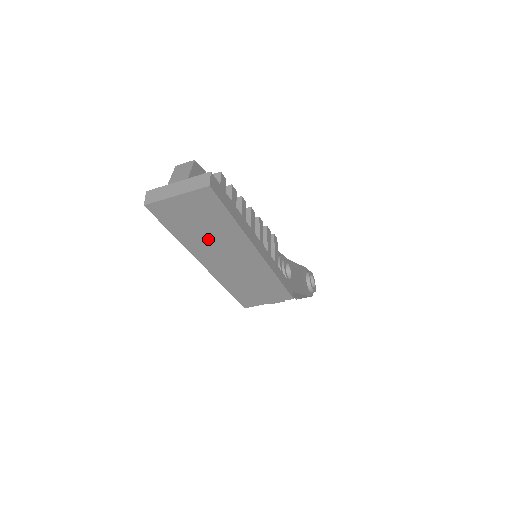
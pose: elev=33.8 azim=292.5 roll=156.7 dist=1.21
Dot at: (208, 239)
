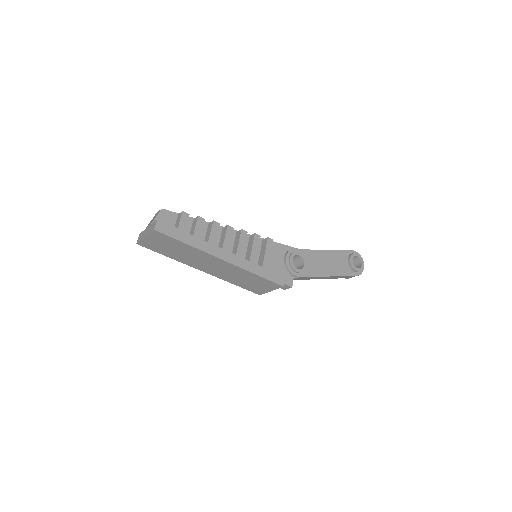
Dot at: (187, 256)
